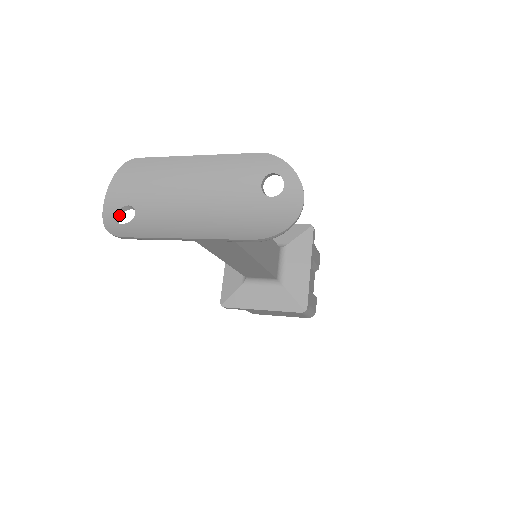
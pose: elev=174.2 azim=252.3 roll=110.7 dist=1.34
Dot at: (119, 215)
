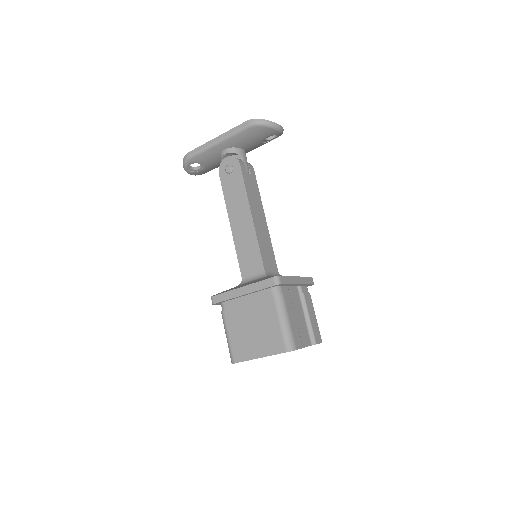
Dot at: (192, 169)
